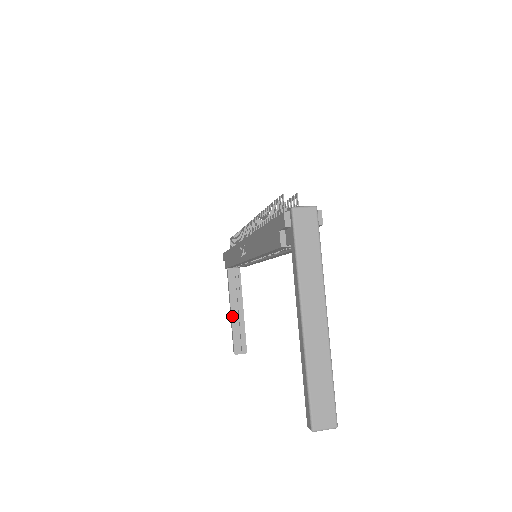
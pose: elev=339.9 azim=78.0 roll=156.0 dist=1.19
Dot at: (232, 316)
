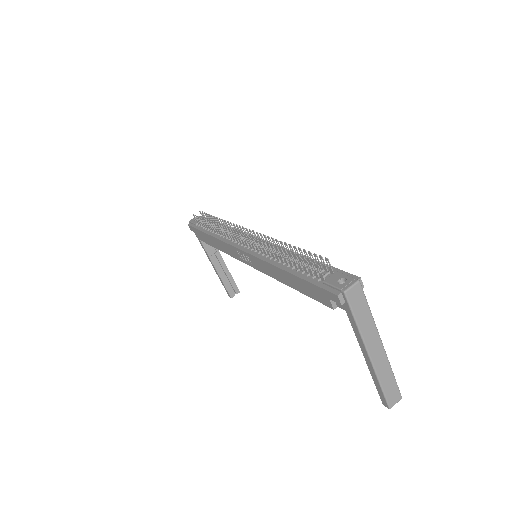
Dot at: (217, 271)
